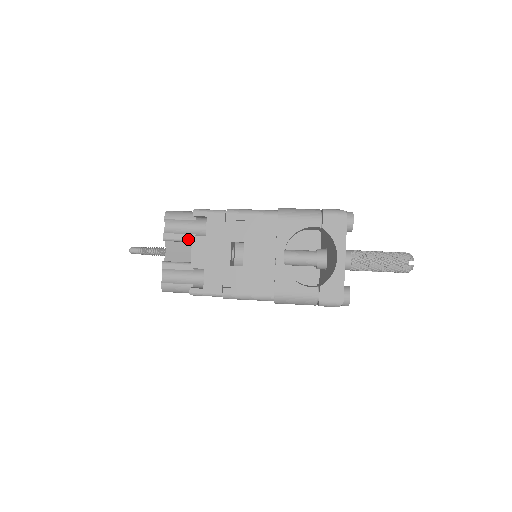
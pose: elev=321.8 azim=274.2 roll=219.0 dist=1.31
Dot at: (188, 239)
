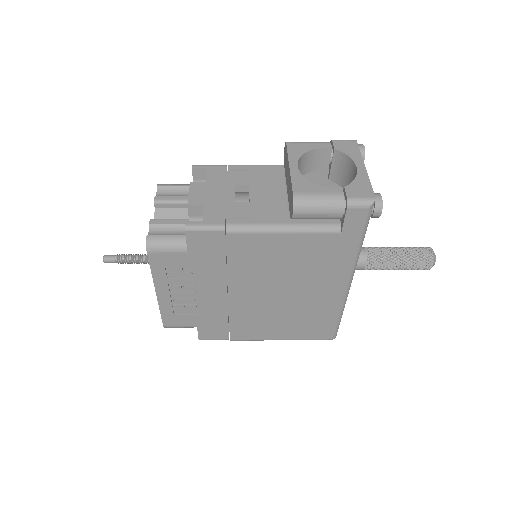
Dot at: (183, 200)
